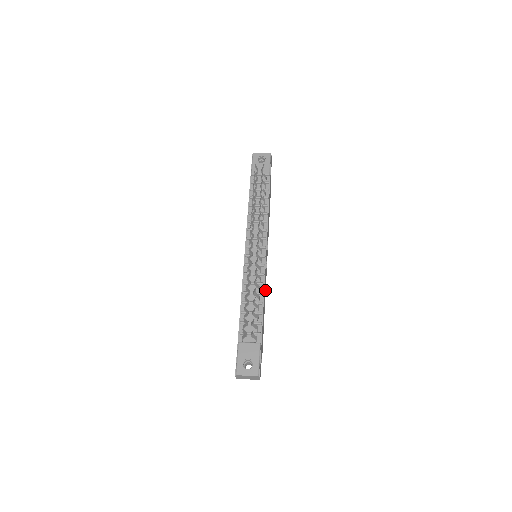
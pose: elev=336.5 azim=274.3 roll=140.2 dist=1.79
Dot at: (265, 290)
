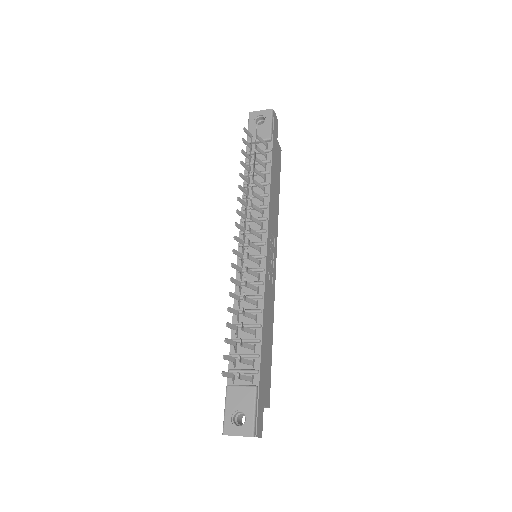
Dot at: (272, 302)
